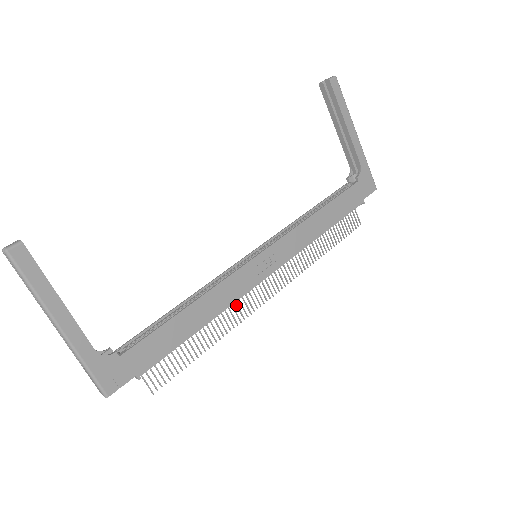
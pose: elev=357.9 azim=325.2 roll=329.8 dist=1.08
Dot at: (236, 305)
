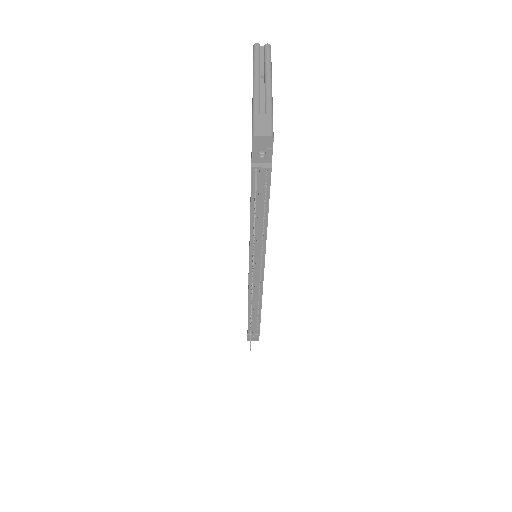
Dot at: occluded
